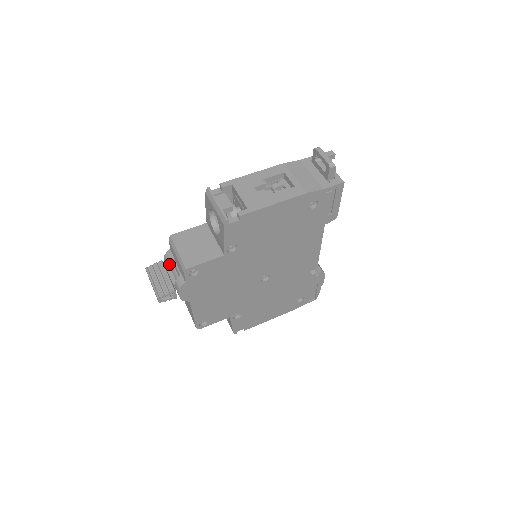
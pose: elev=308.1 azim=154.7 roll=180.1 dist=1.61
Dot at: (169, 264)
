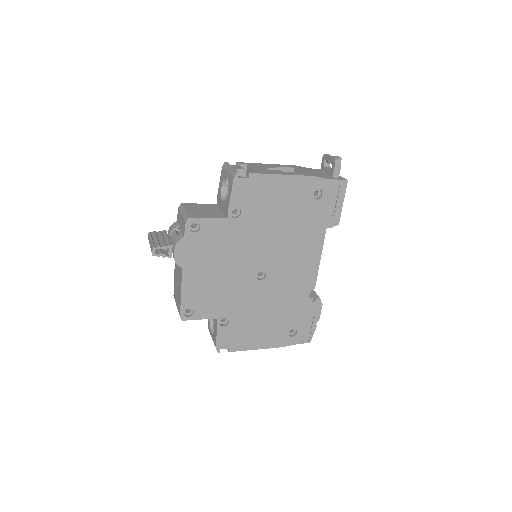
Dot at: (172, 231)
